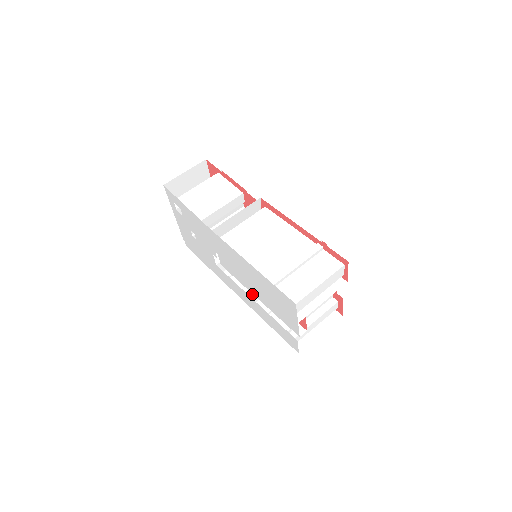
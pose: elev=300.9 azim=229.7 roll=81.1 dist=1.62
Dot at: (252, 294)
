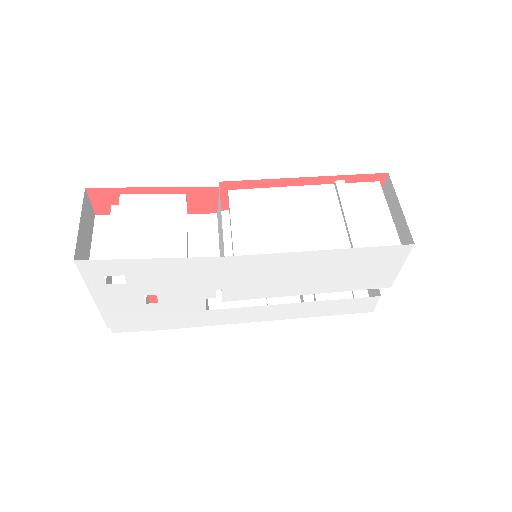
Dot at: (280, 301)
